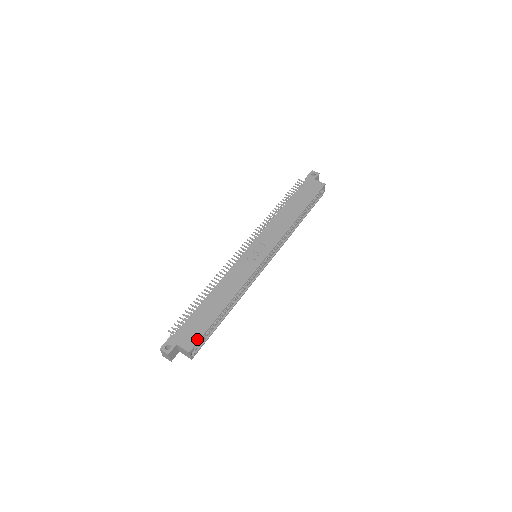
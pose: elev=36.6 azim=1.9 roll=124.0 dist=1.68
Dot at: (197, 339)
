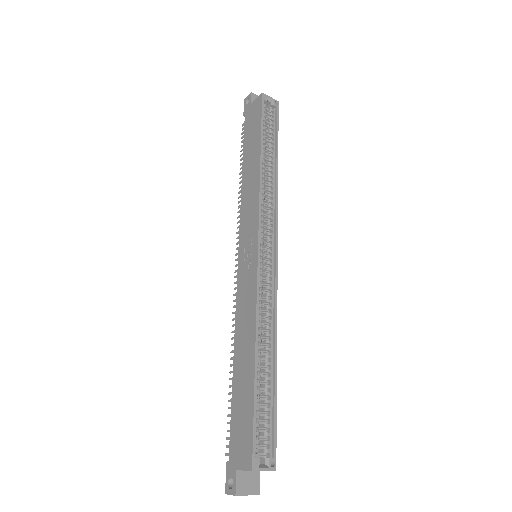
Dot at: (250, 441)
